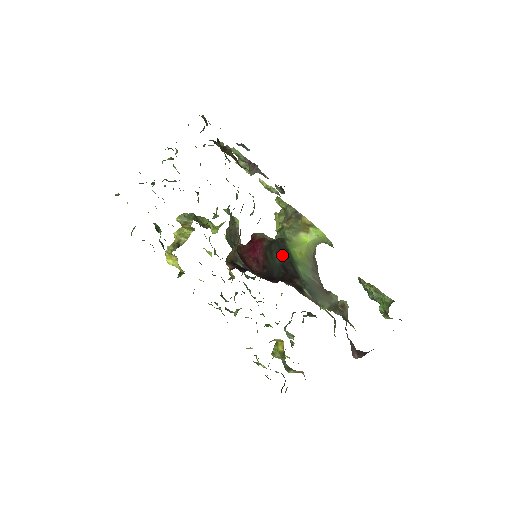
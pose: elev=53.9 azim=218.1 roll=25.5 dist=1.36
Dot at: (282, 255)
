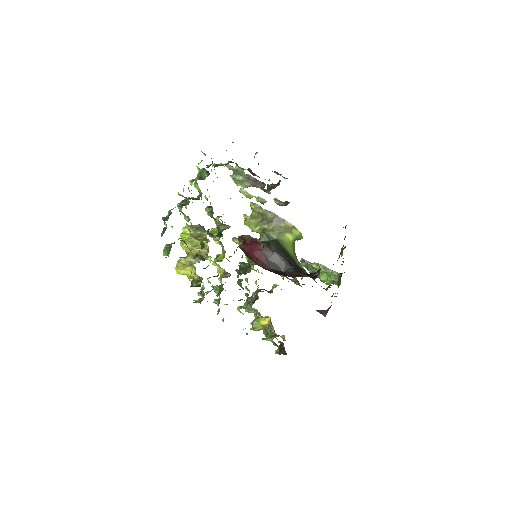
Dot at: (284, 254)
